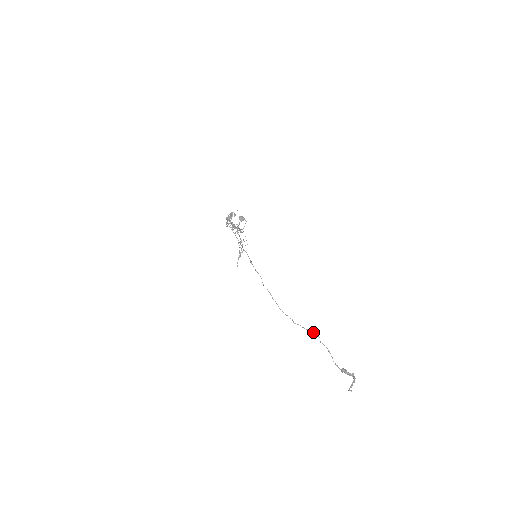
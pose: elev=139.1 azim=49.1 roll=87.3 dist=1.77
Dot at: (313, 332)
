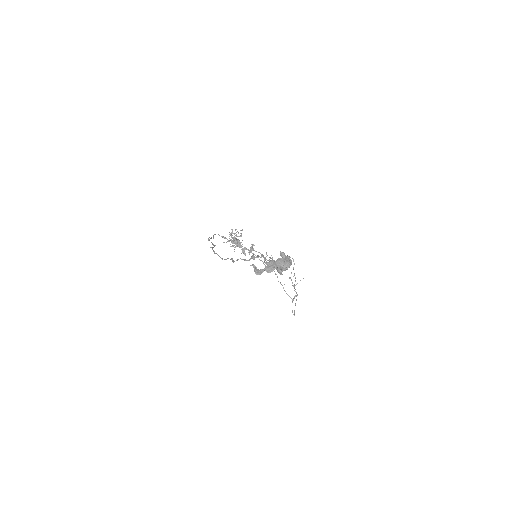
Dot at: occluded
